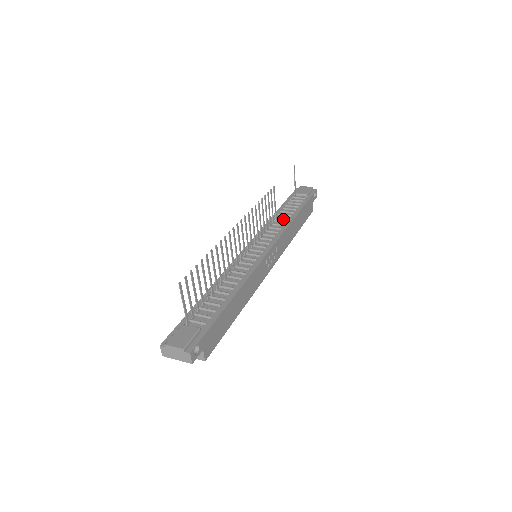
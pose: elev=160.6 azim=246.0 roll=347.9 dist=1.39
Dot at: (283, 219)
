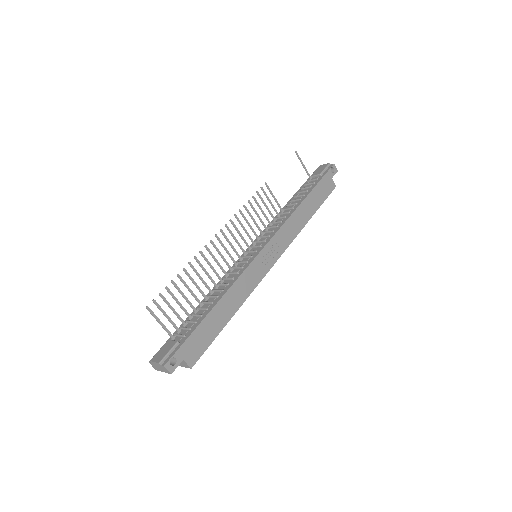
Dot at: (289, 209)
